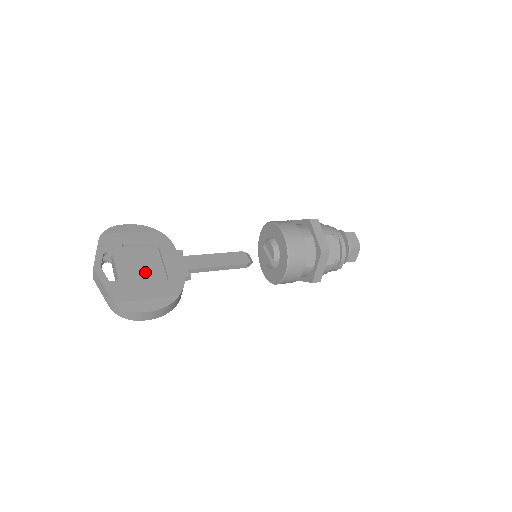
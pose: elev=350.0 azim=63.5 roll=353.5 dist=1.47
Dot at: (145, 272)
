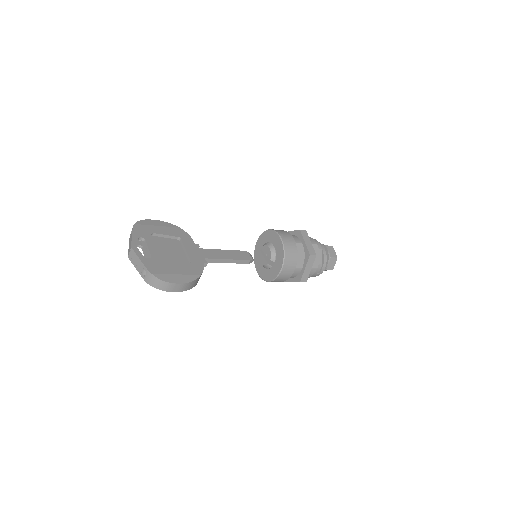
Dot at: (171, 256)
